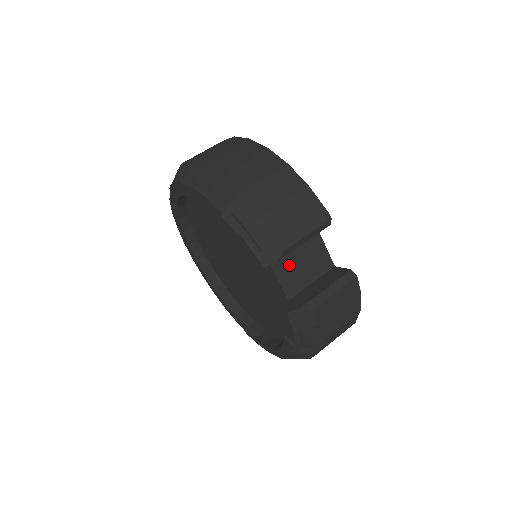
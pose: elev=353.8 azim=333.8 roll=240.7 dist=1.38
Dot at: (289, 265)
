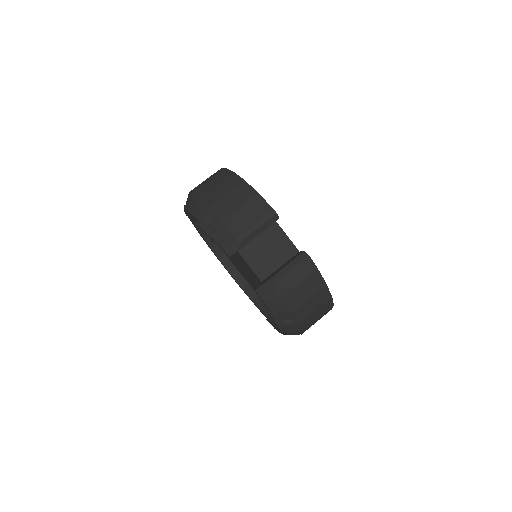
Dot at: (258, 255)
